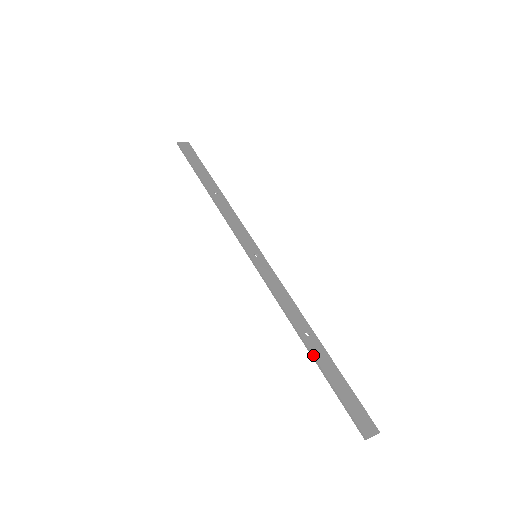
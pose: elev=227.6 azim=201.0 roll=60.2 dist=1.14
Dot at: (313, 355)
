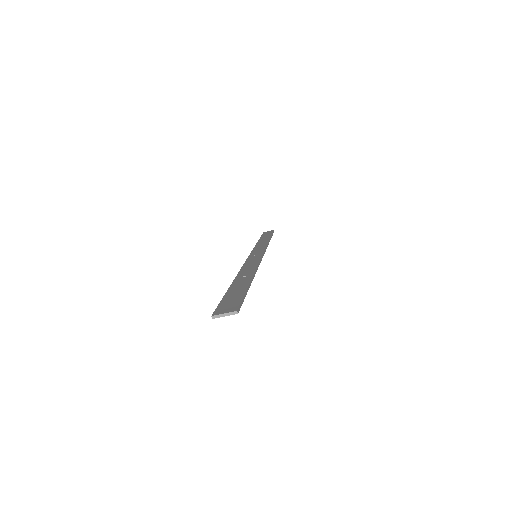
Dot at: (231, 284)
